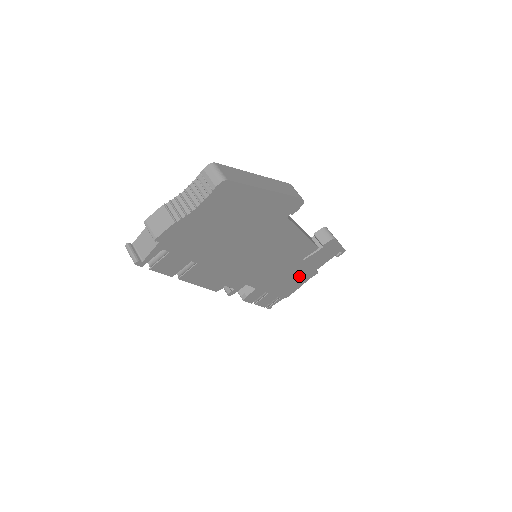
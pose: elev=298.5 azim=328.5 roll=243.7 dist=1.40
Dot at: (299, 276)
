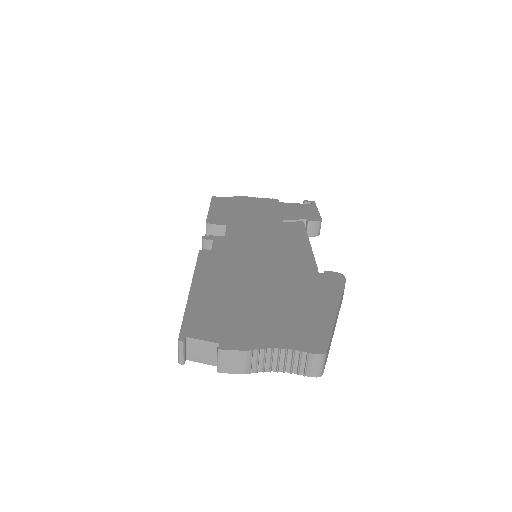
Dot at: occluded
